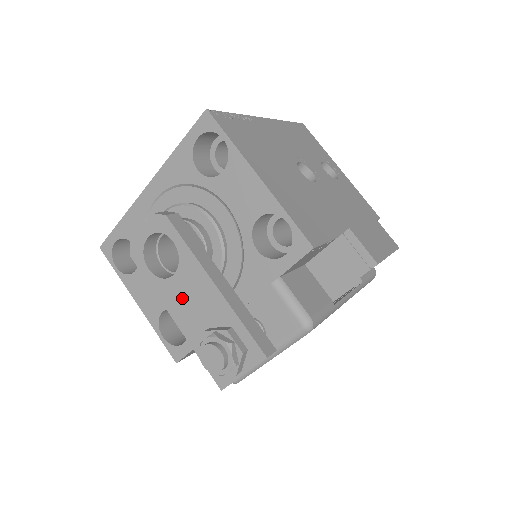
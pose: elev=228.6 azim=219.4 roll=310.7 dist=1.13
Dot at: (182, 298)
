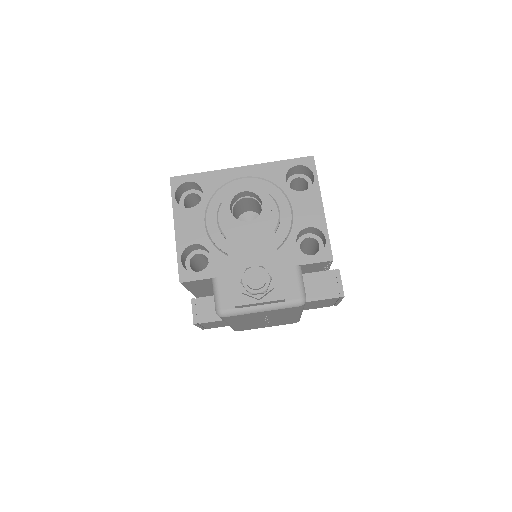
Dot at: (245, 237)
